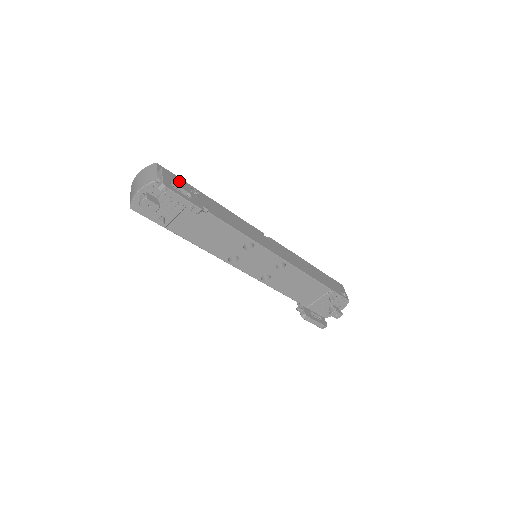
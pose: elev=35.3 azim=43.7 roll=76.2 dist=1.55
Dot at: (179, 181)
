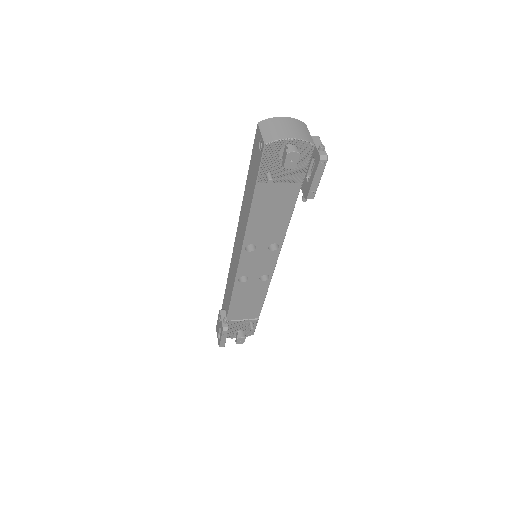
Dot at: occluded
